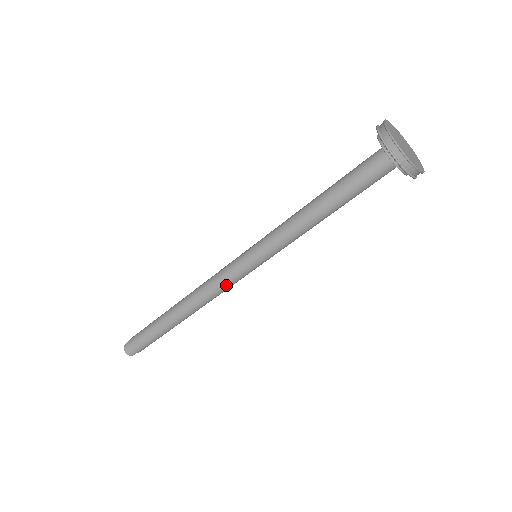
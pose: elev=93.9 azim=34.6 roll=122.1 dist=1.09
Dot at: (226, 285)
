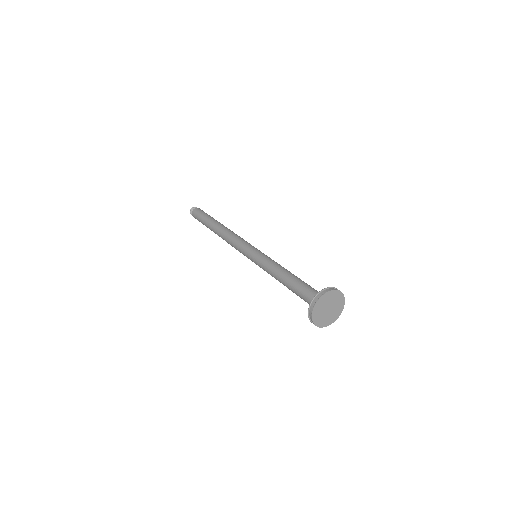
Dot at: (237, 249)
